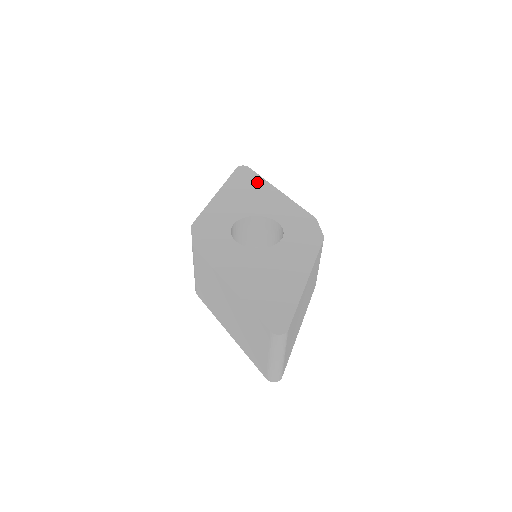
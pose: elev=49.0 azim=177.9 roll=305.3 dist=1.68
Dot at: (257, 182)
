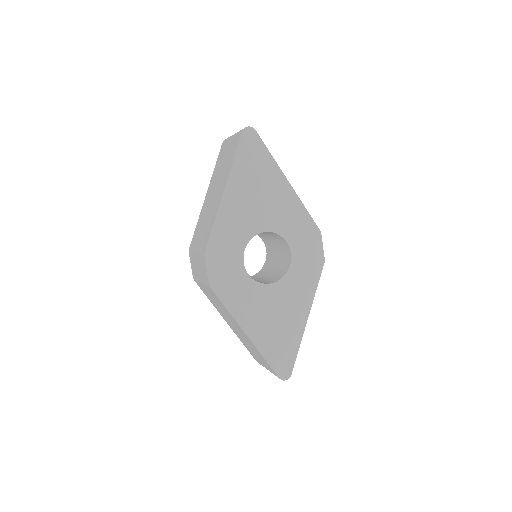
Dot at: (266, 166)
